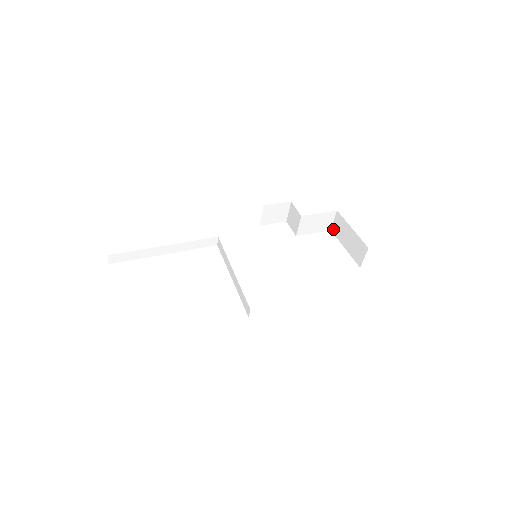
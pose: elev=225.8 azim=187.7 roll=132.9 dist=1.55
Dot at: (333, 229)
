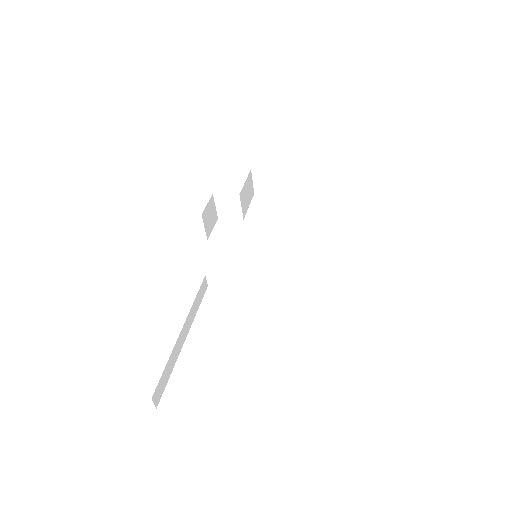
Dot at: (257, 190)
